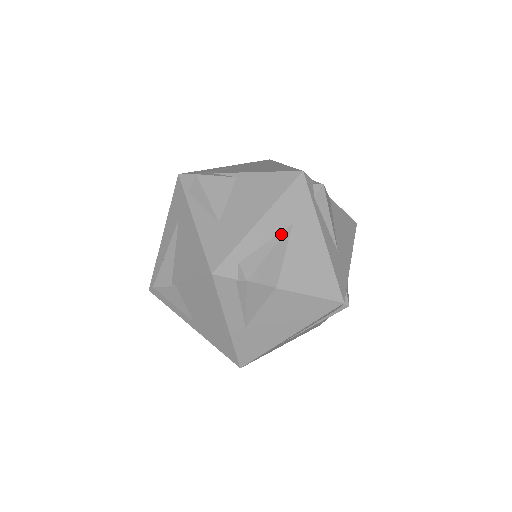
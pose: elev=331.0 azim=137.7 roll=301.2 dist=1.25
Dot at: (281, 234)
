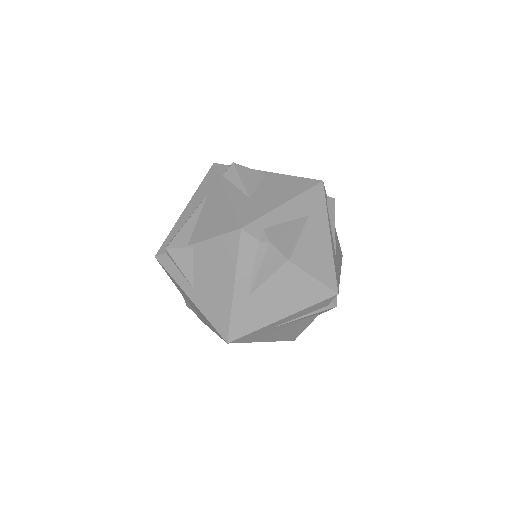
Dot at: (300, 219)
